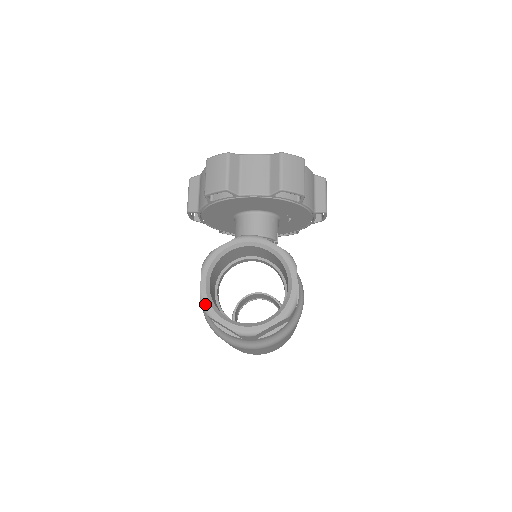
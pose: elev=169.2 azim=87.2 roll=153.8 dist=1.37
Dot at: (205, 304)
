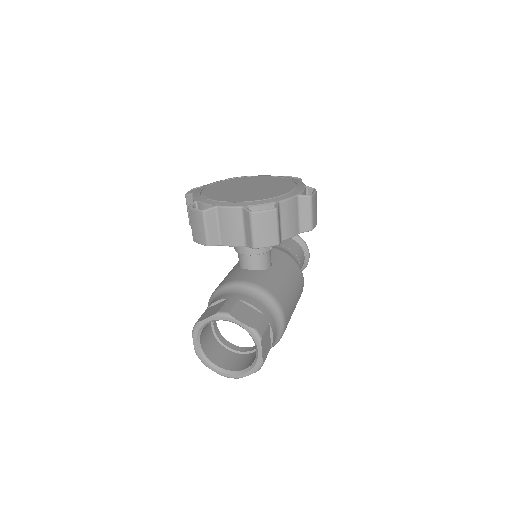
Dot at: (199, 357)
